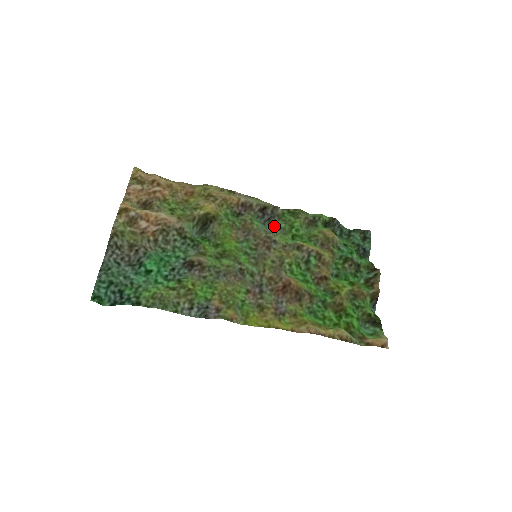
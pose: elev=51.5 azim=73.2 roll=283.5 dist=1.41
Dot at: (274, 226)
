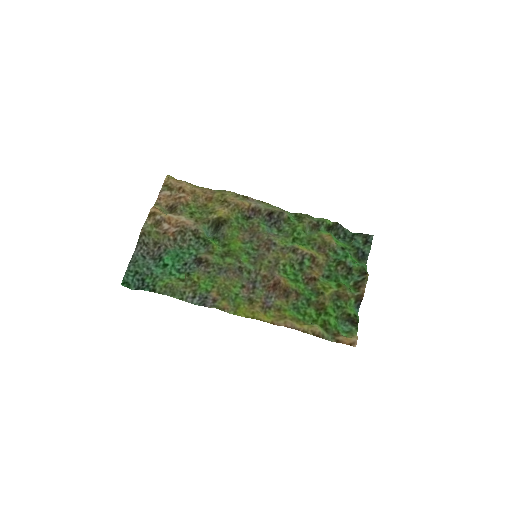
Dot at: (279, 229)
